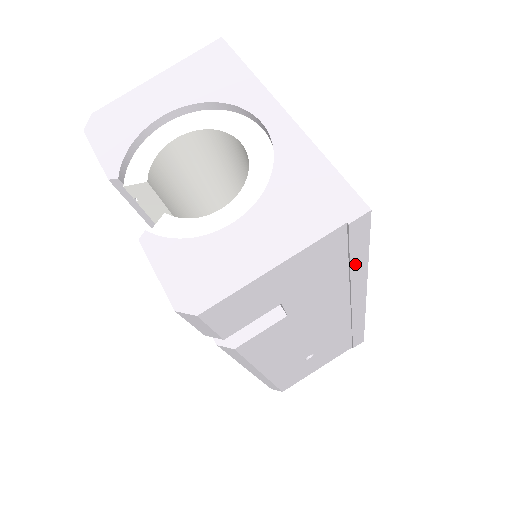
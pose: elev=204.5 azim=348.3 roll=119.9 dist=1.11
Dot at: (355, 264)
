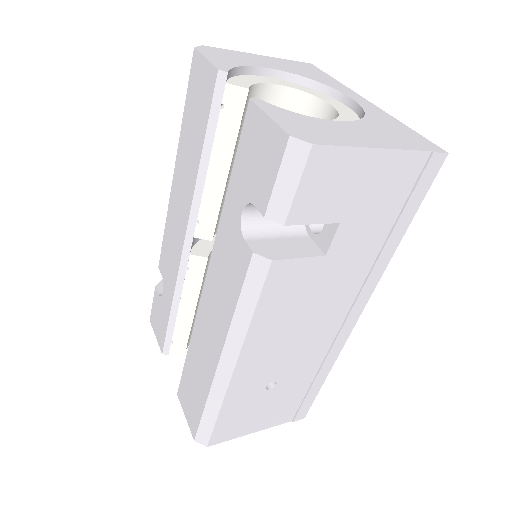
Dot at: (397, 230)
